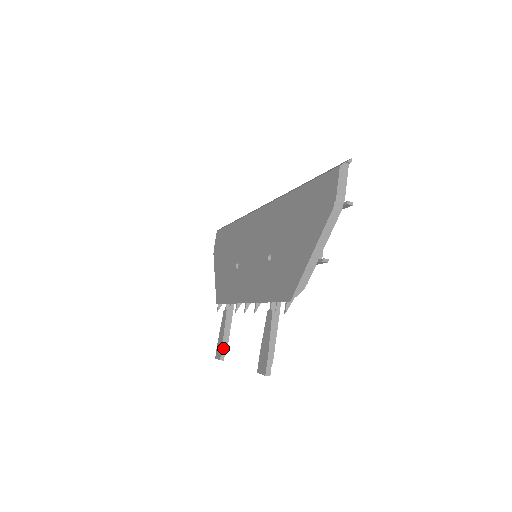
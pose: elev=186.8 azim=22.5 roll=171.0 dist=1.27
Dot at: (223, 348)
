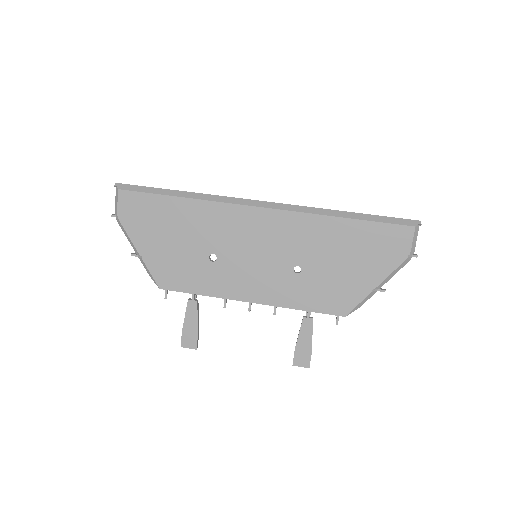
Dot at: (198, 338)
